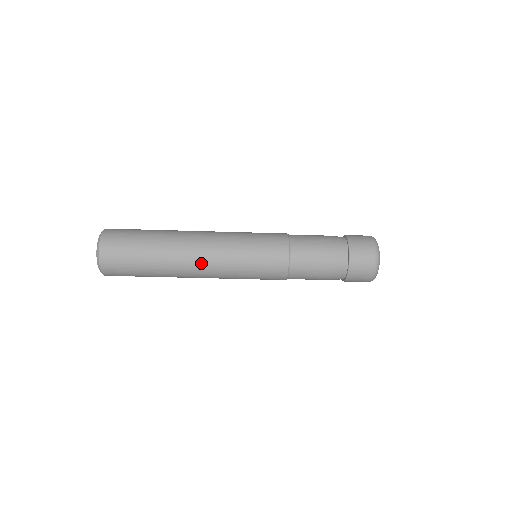
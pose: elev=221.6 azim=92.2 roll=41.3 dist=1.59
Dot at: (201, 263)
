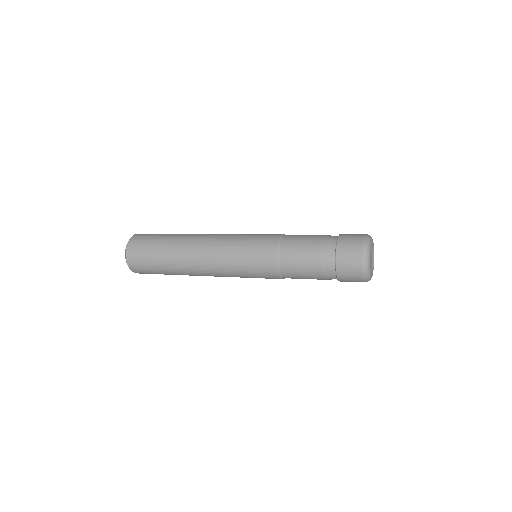
Dot at: (207, 274)
